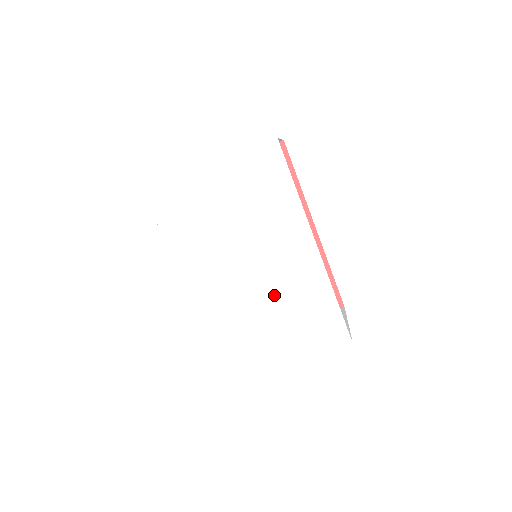
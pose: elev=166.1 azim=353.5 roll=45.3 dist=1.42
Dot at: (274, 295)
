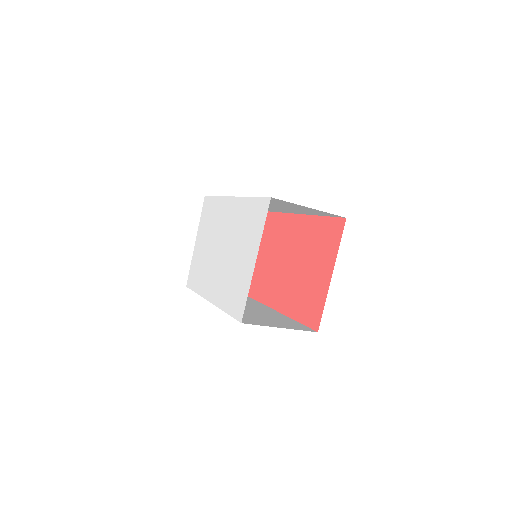
Dot at: (233, 242)
